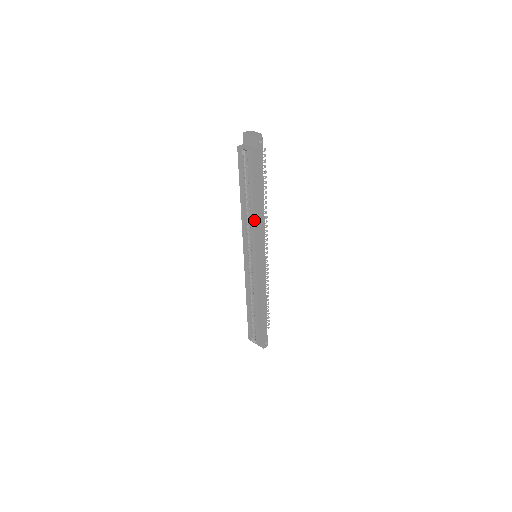
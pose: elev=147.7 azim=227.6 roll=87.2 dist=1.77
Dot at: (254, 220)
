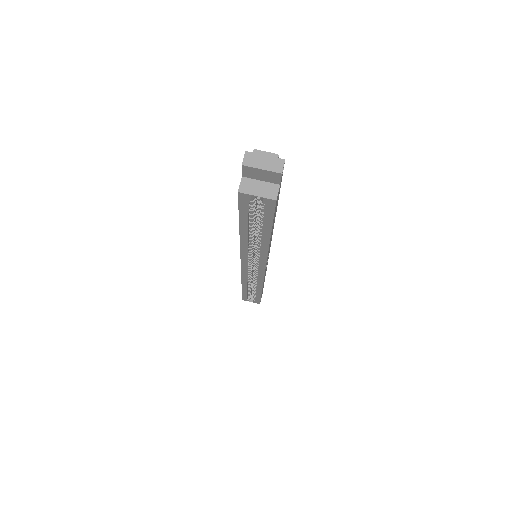
Dot at: (268, 249)
